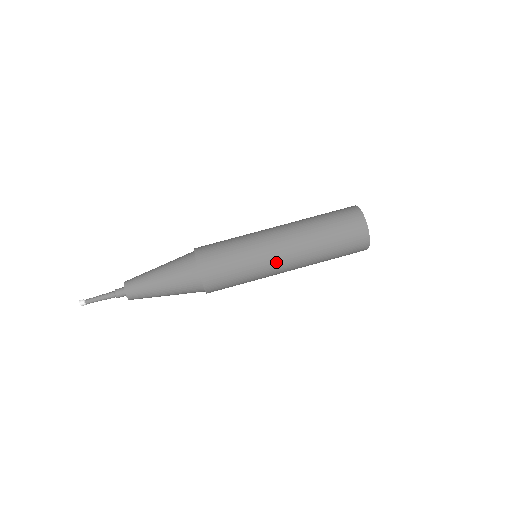
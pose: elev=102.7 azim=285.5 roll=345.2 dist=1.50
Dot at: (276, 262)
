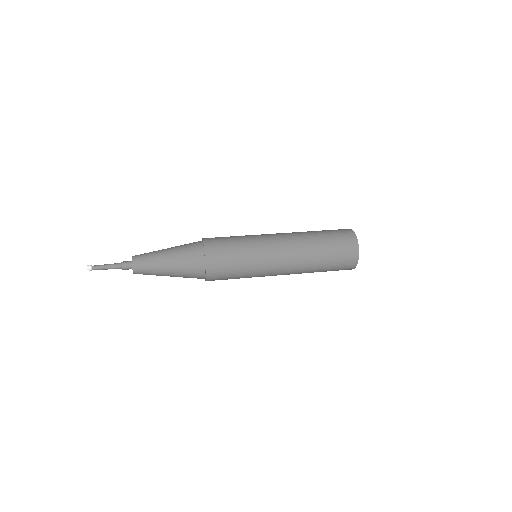
Dot at: (274, 252)
